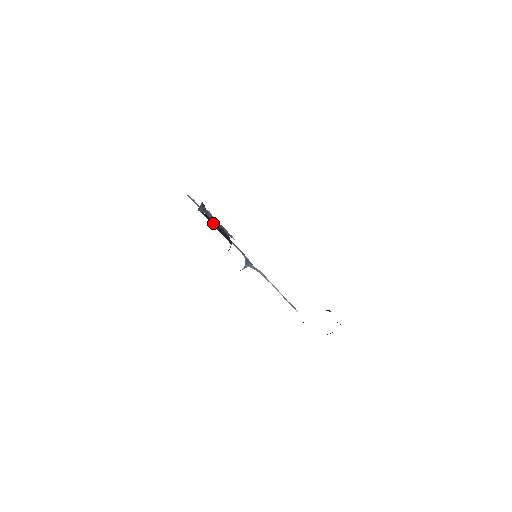
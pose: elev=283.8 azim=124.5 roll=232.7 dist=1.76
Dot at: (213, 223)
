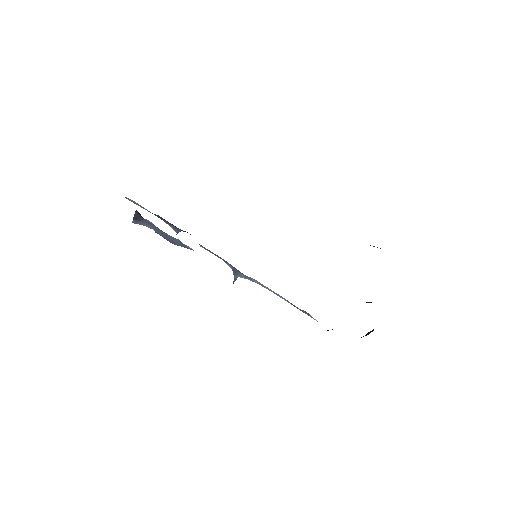
Dot at: occluded
